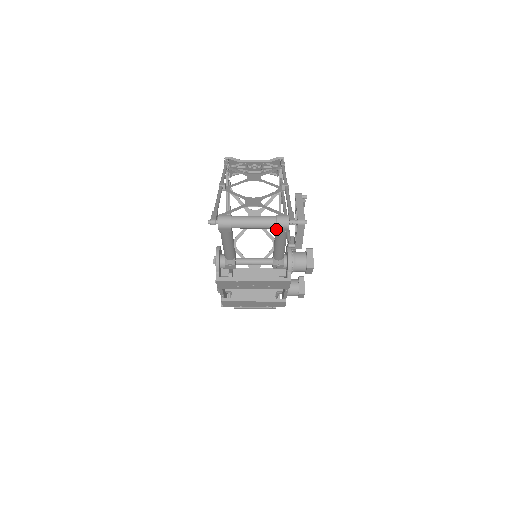
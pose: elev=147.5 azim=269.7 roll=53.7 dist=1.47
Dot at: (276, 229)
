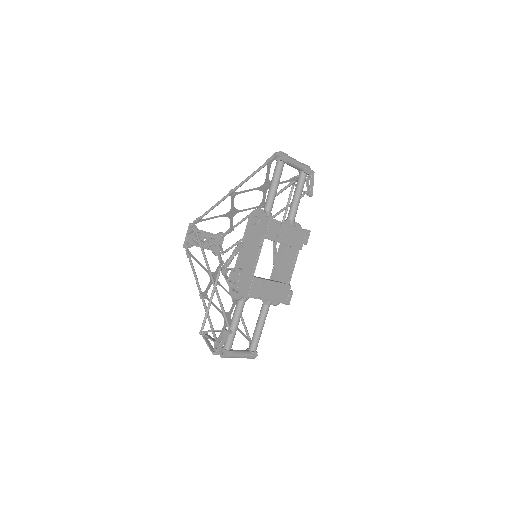
Dot at: (305, 169)
